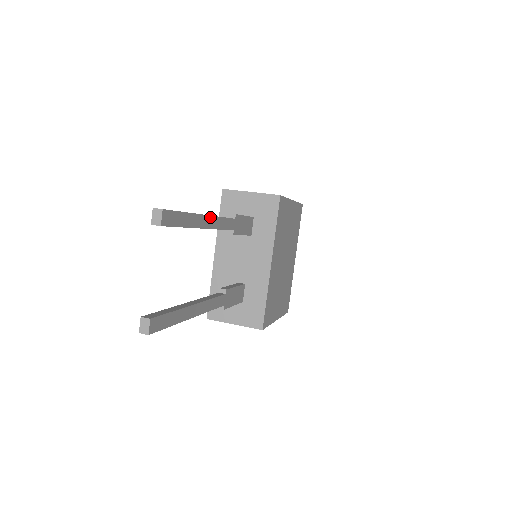
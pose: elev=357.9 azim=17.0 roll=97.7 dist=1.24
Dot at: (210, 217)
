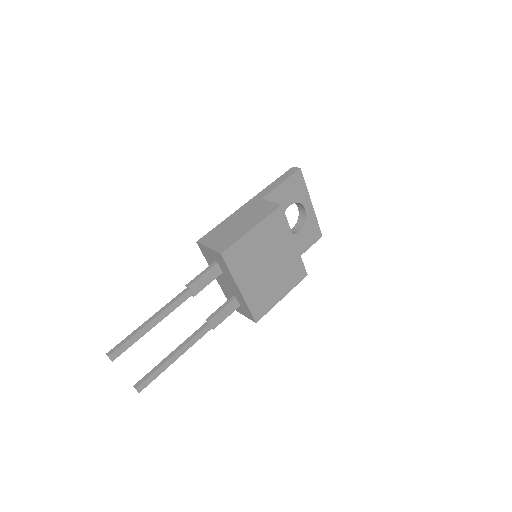
Dot at: (156, 317)
